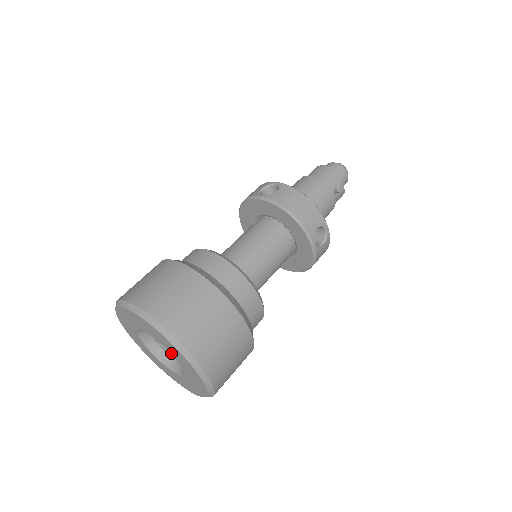
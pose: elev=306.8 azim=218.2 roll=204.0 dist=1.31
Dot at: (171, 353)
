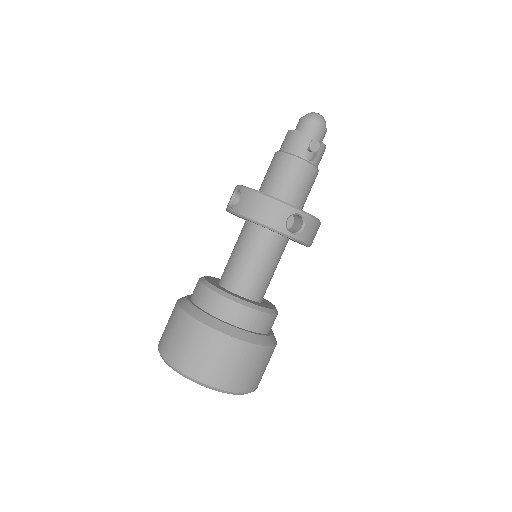
Dot at: occluded
